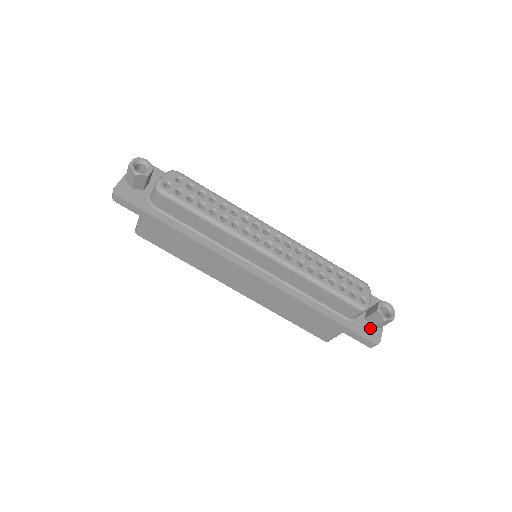
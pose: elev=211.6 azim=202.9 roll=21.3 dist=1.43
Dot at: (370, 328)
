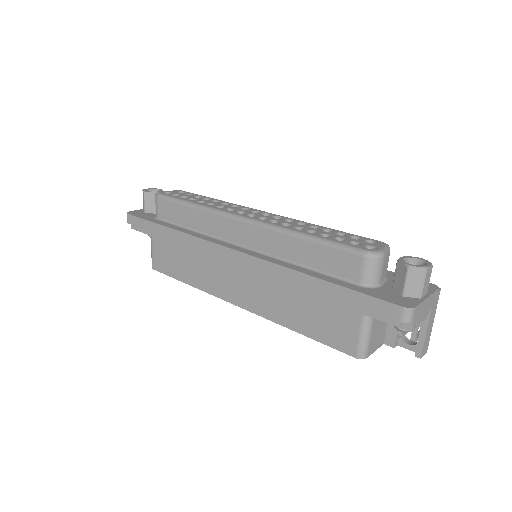
Dot at: (399, 296)
